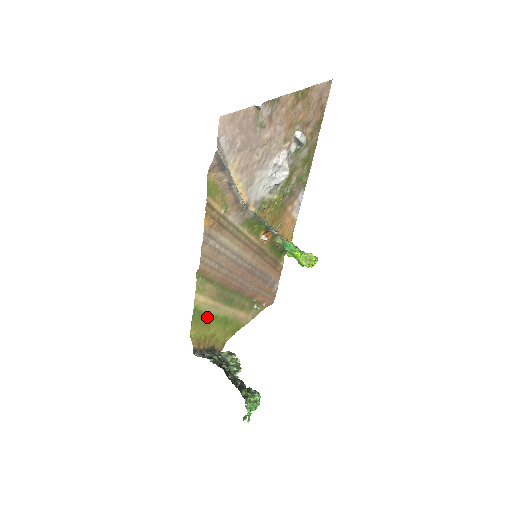
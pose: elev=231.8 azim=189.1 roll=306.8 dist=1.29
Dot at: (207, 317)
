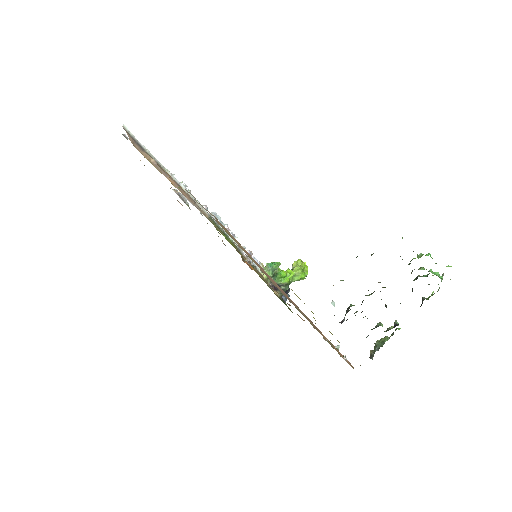
Dot at: occluded
